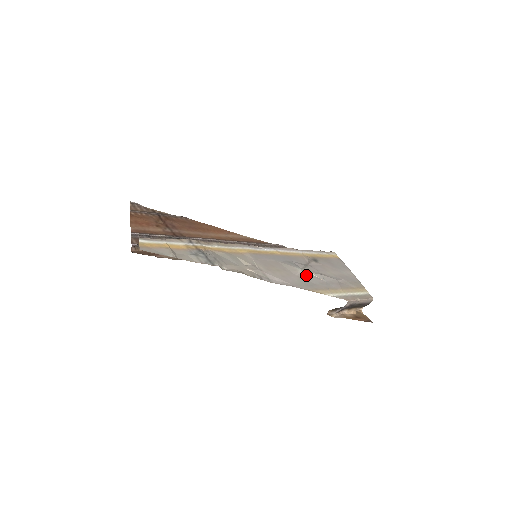
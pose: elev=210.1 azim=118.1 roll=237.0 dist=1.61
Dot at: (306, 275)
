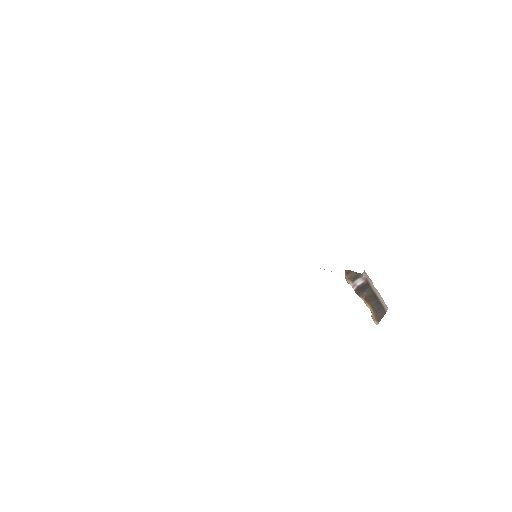
Dot at: occluded
